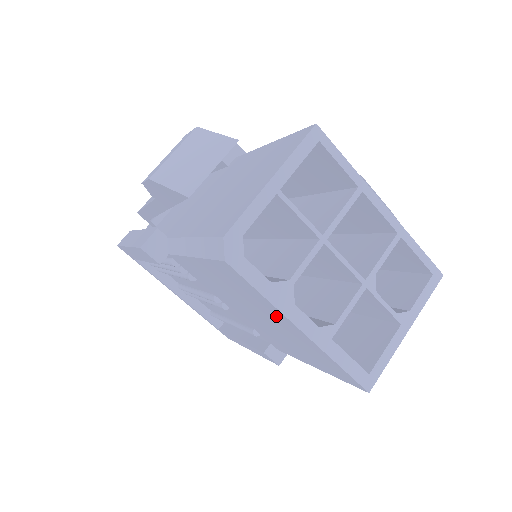
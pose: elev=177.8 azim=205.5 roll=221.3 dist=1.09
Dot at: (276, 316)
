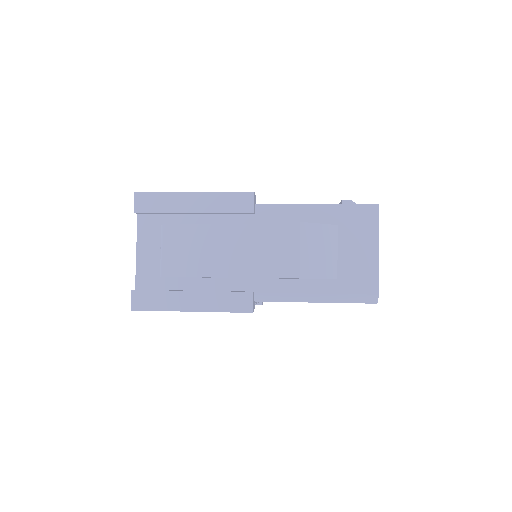
Dot at: occluded
